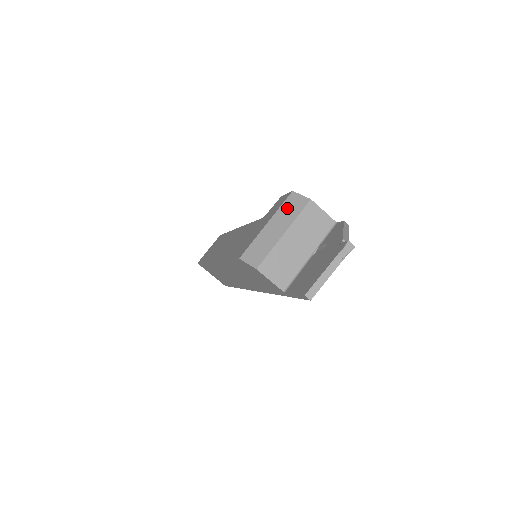
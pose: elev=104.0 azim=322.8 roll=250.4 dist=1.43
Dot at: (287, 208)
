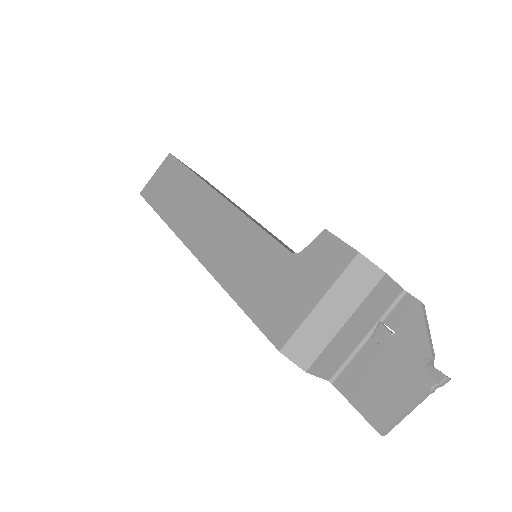
Dot at: (350, 281)
